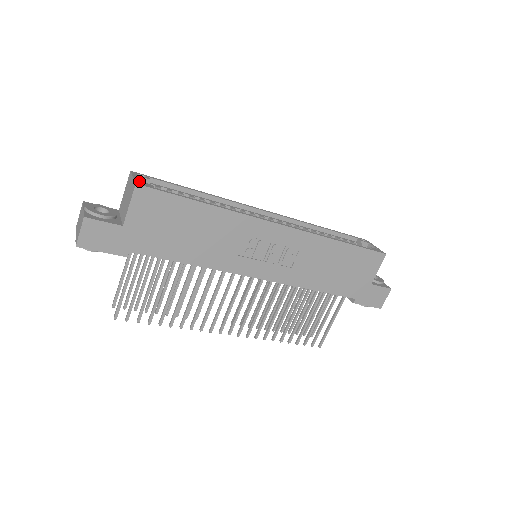
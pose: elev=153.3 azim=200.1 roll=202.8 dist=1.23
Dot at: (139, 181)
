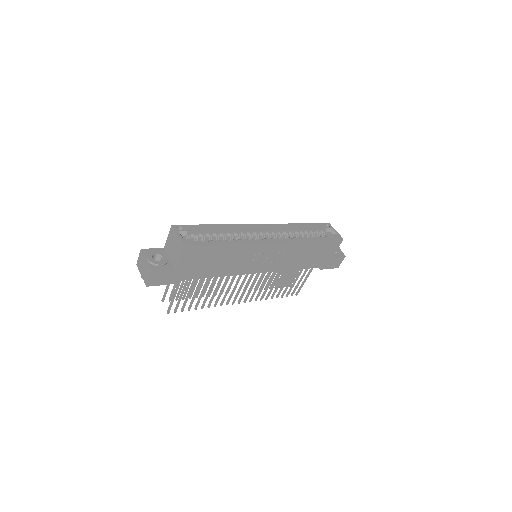
Dot at: (183, 240)
